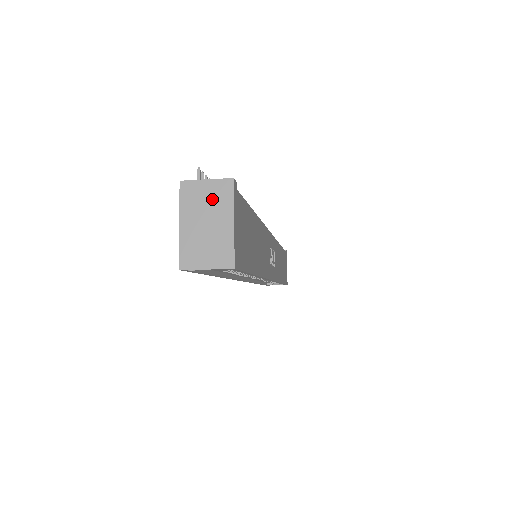
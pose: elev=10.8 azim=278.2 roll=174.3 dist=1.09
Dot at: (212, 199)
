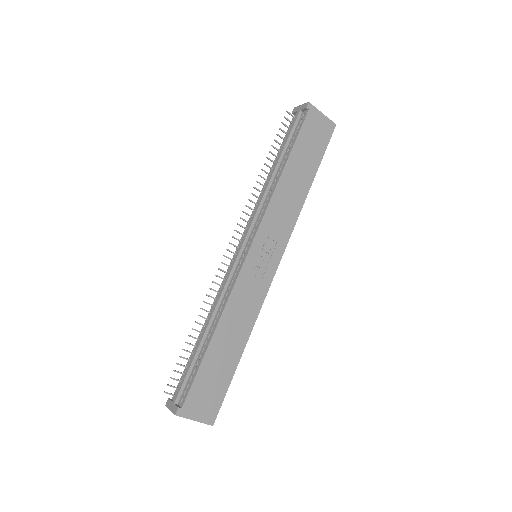
Dot at: occluded
